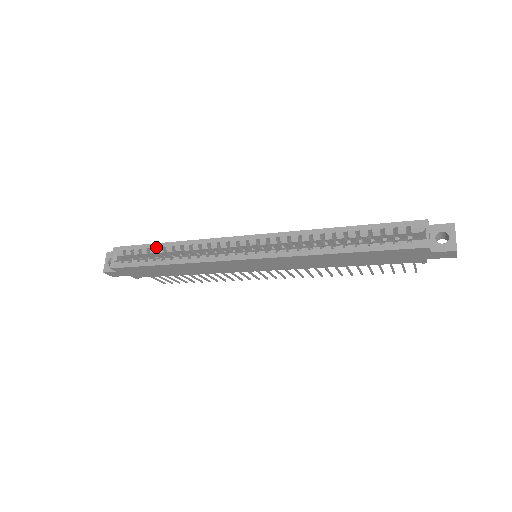
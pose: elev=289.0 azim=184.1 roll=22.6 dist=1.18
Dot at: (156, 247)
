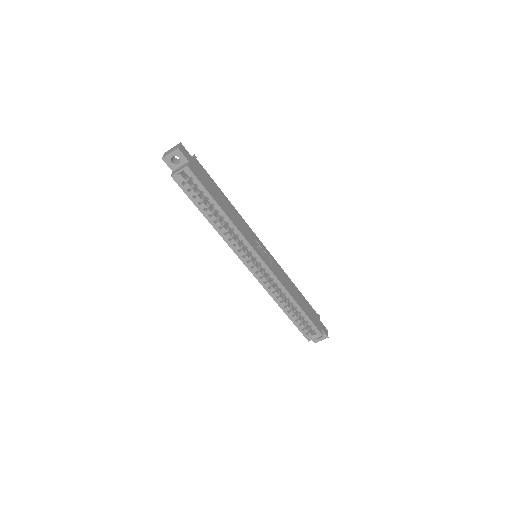
Dot at: (214, 204)
